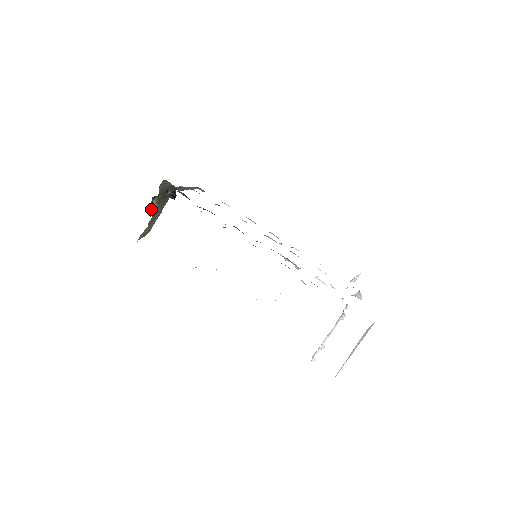
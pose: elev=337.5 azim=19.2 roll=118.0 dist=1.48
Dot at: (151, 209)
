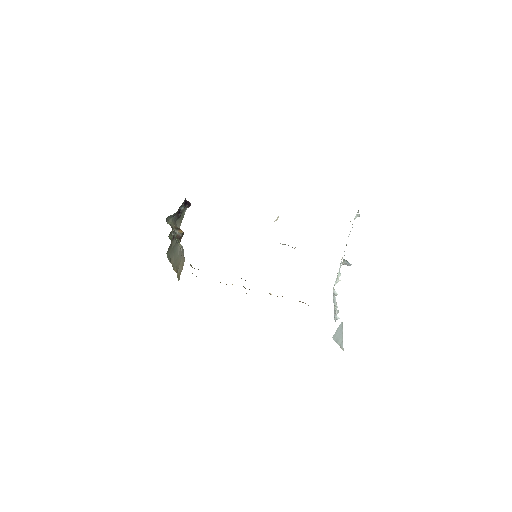
Dot at: (177, 235)
